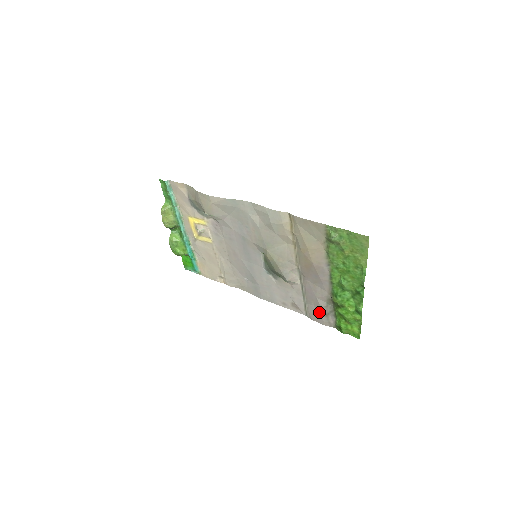
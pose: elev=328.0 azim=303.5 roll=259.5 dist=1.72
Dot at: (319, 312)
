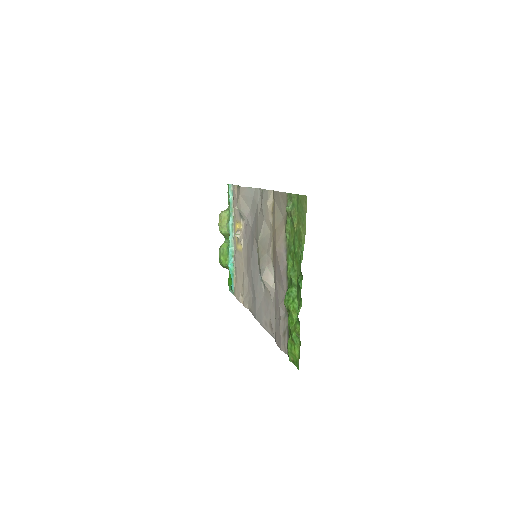
Dot at: (280, 329)
